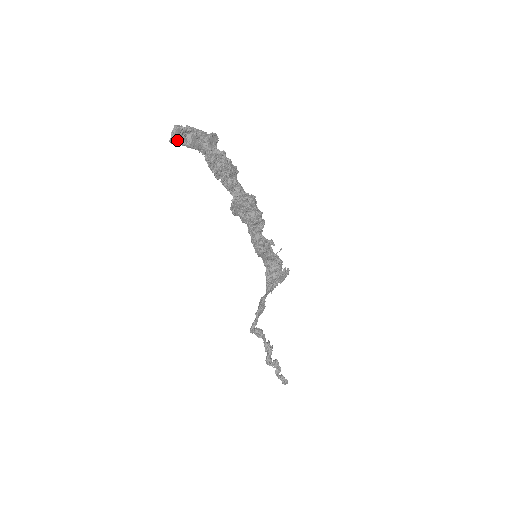
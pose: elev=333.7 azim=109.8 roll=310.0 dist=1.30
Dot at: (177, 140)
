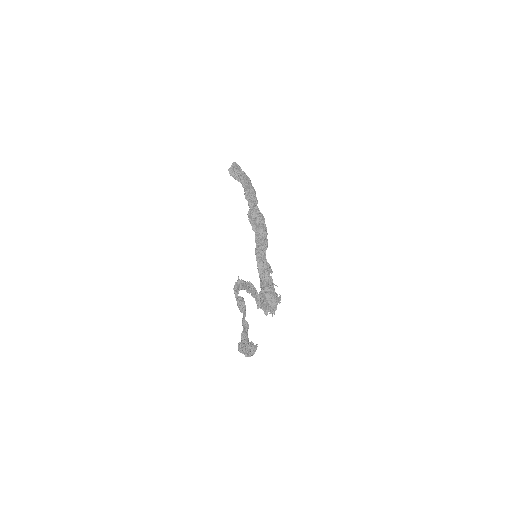
Dot at: (232, 169)
